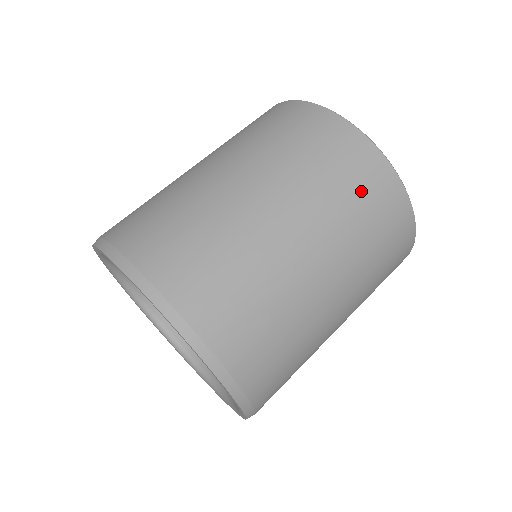
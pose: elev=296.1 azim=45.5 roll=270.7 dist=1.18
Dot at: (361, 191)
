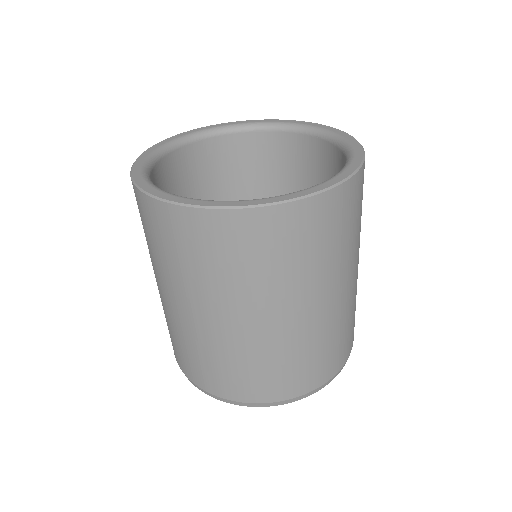
Dot at: (352, 218)
